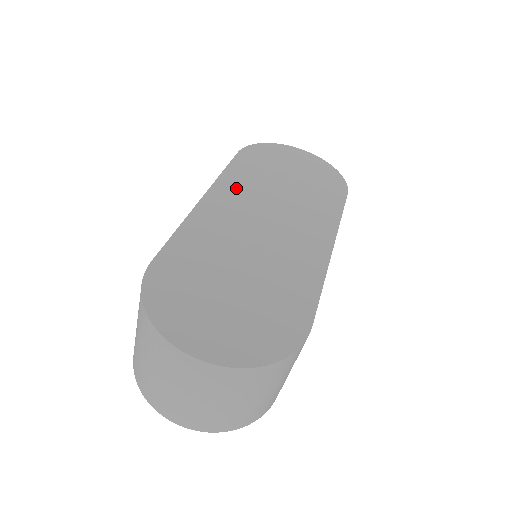
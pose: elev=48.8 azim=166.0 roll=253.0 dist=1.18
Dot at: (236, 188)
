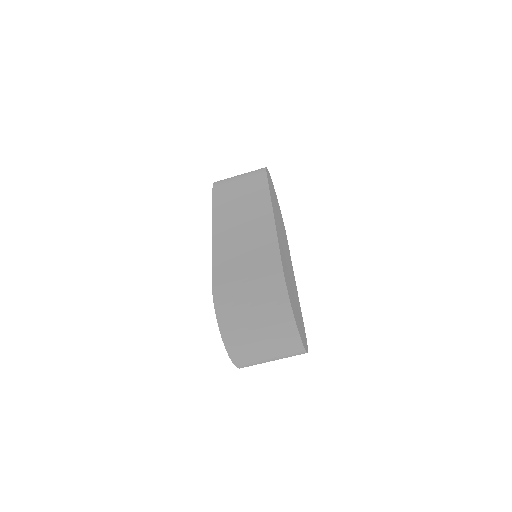
Dot at: occluded
